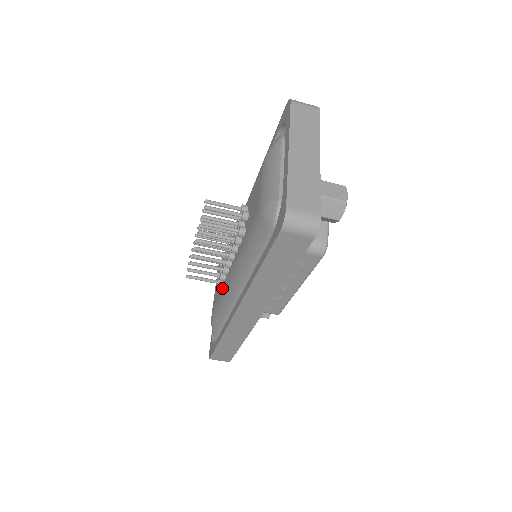
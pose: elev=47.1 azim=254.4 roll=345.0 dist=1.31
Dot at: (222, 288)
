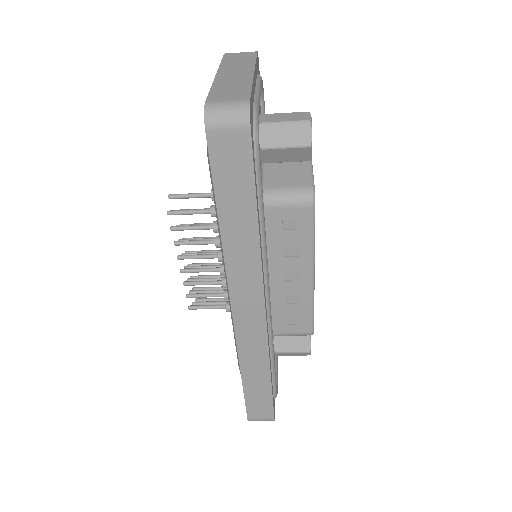
Dot at: occluded
